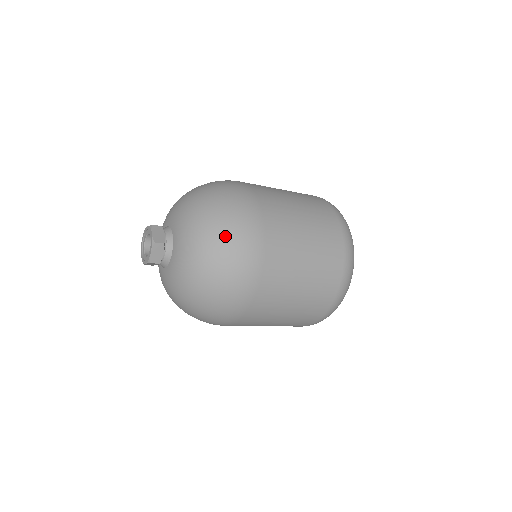
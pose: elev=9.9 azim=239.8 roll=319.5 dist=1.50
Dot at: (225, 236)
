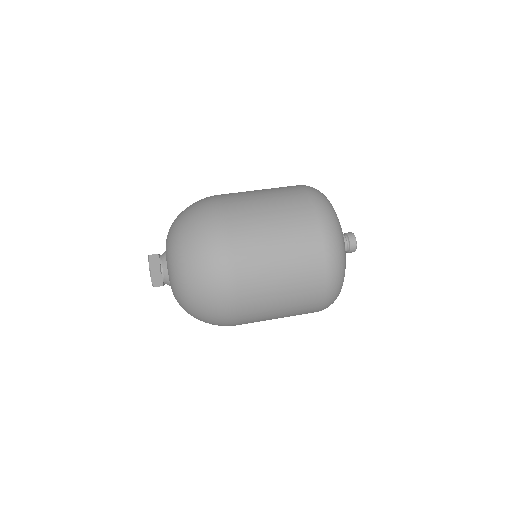
Dot at: (197, 260)
